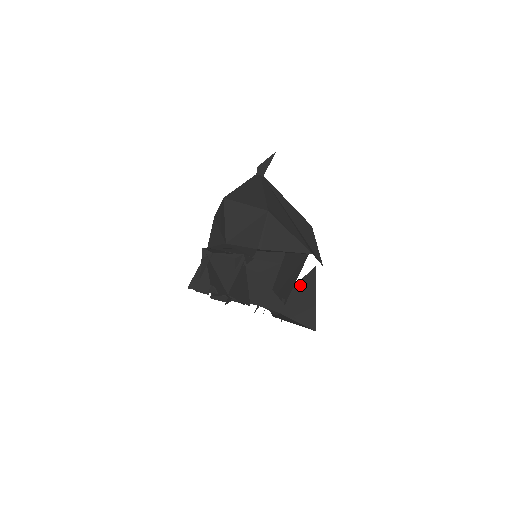
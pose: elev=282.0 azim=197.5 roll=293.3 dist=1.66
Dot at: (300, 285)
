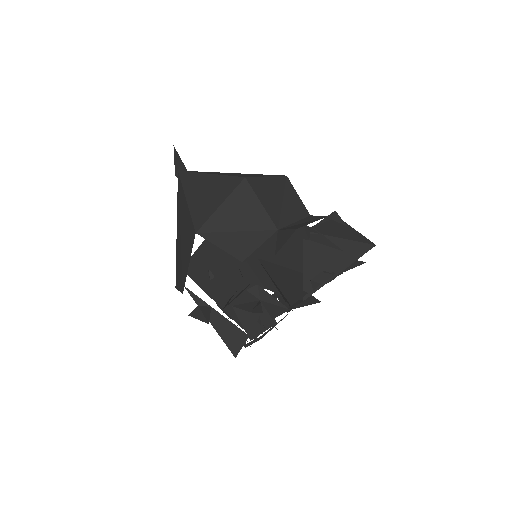
Dot at: occluded
